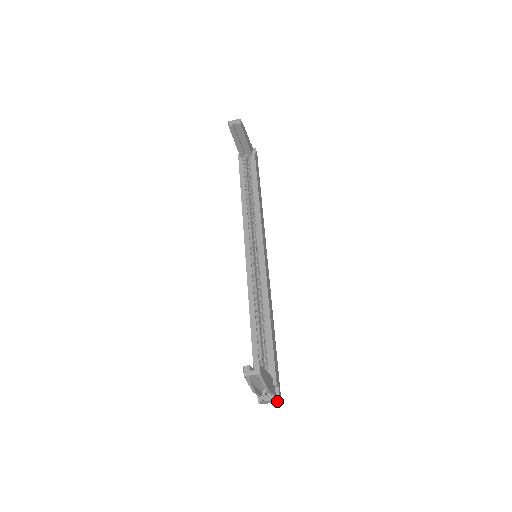
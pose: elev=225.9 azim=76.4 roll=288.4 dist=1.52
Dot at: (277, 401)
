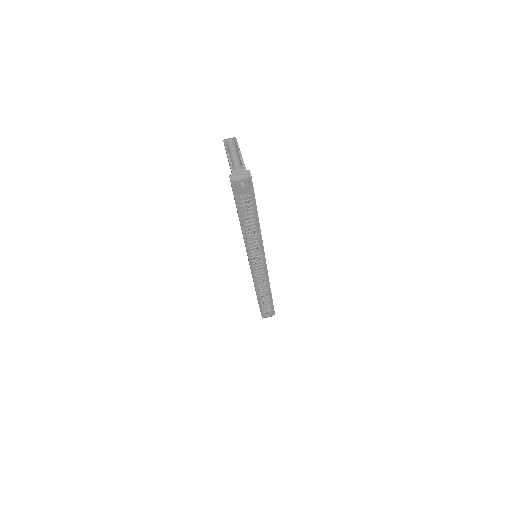
Dot at: (247, 175)
